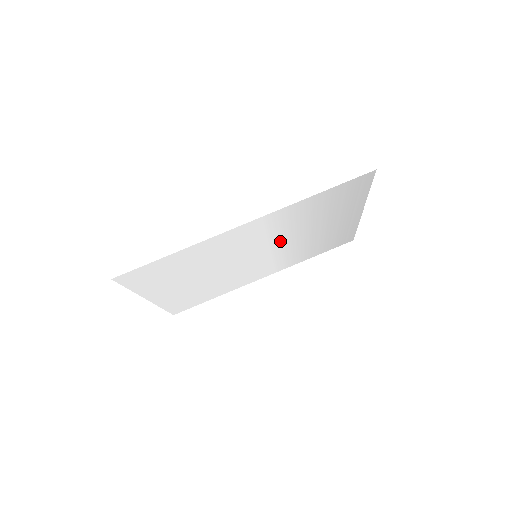
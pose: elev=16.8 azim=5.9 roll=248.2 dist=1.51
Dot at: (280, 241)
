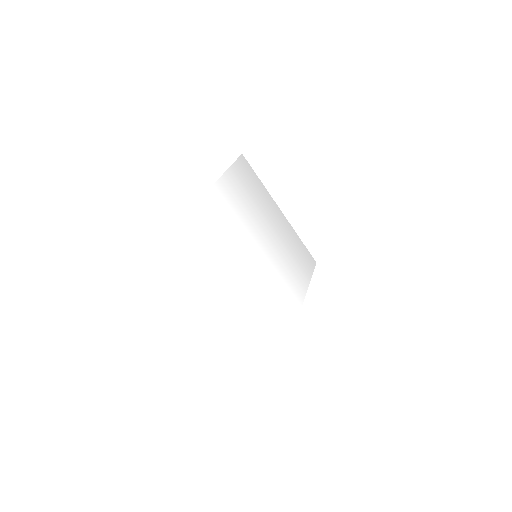
Dot at: (256, 235)
